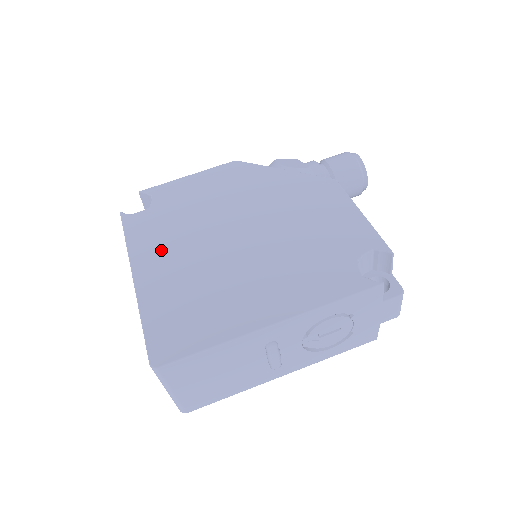
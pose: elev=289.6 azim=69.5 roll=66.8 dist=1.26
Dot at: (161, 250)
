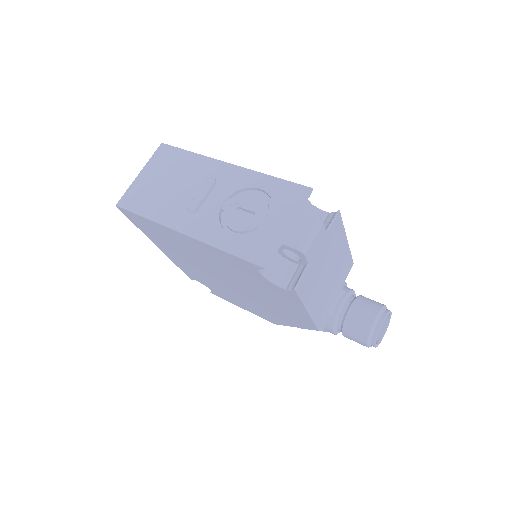
Dot at: occluded
